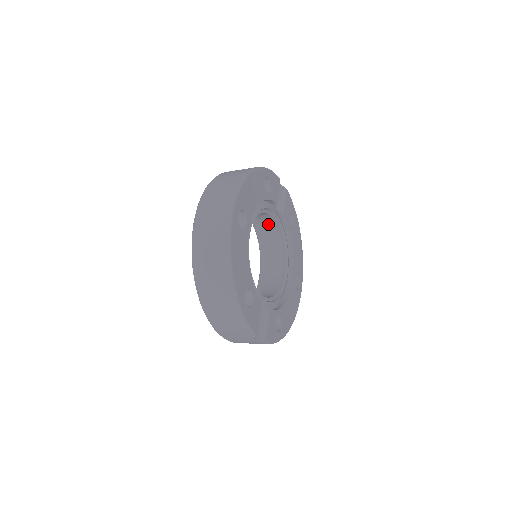
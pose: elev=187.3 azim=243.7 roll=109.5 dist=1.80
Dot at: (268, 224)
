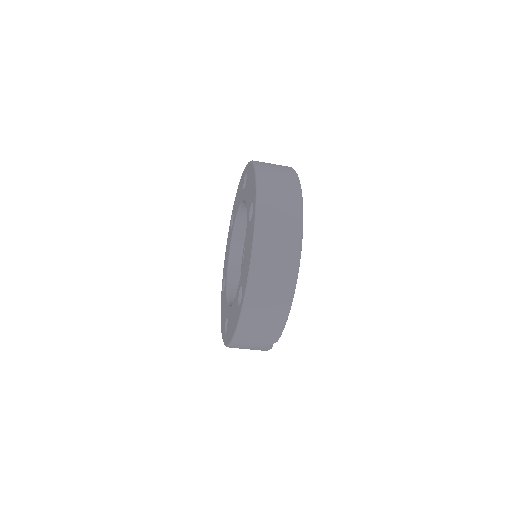
Dot at: occluded
